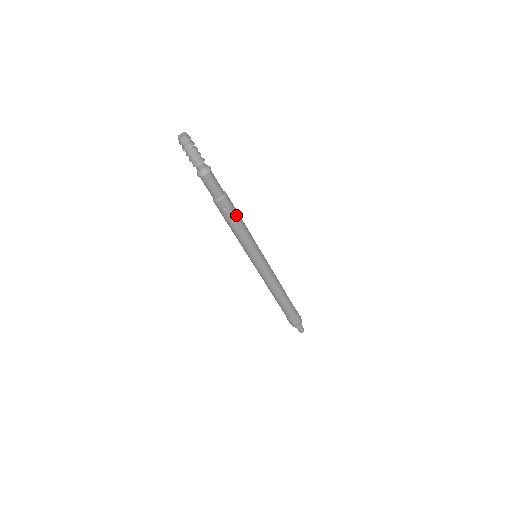
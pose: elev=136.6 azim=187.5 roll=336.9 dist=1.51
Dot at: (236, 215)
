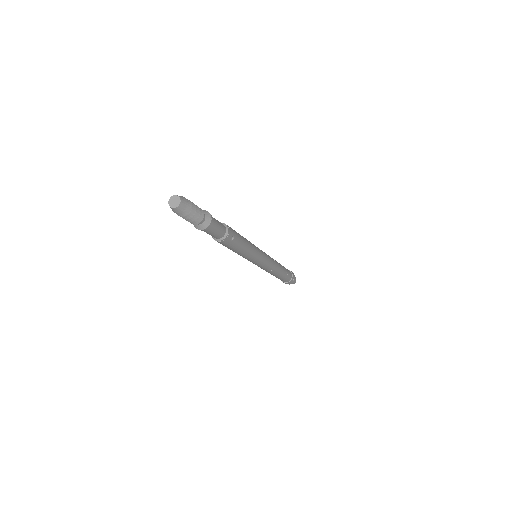
Dot at: (239, 235)
